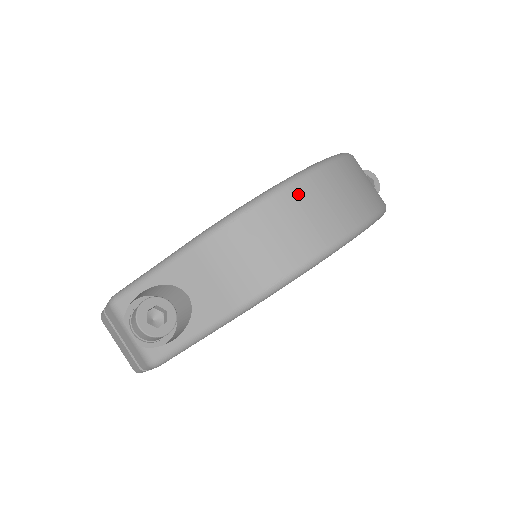
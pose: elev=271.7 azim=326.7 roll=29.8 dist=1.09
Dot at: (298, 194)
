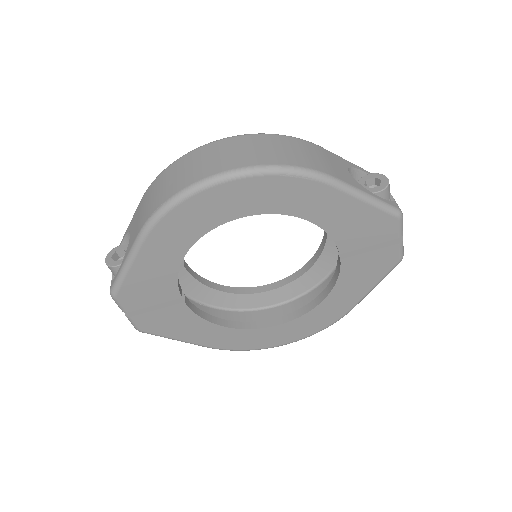
Dot at: (200, 152)
